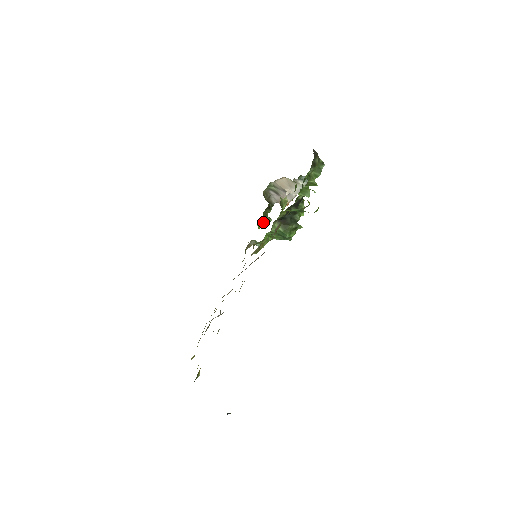
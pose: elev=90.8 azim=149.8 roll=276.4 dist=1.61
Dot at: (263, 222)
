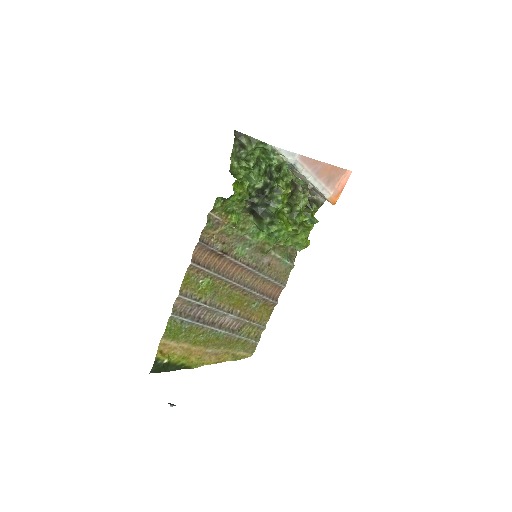
Dot at: (308, 223)
